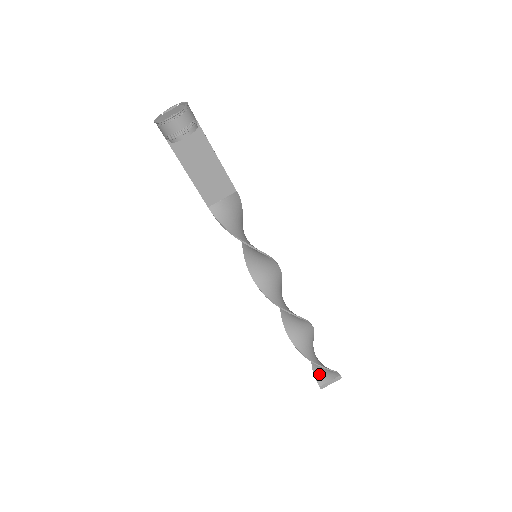
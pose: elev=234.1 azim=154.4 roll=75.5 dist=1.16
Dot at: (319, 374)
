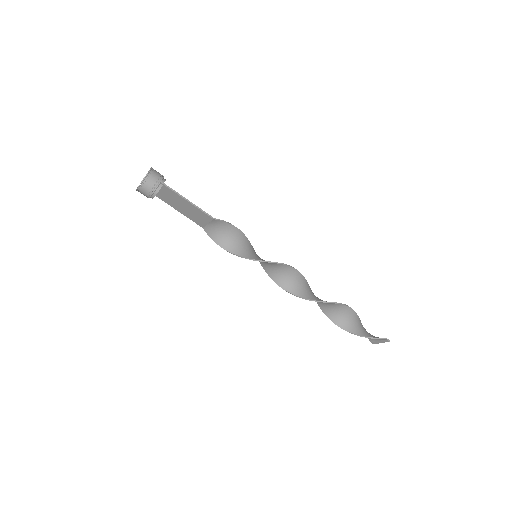
Dot at: occluded
